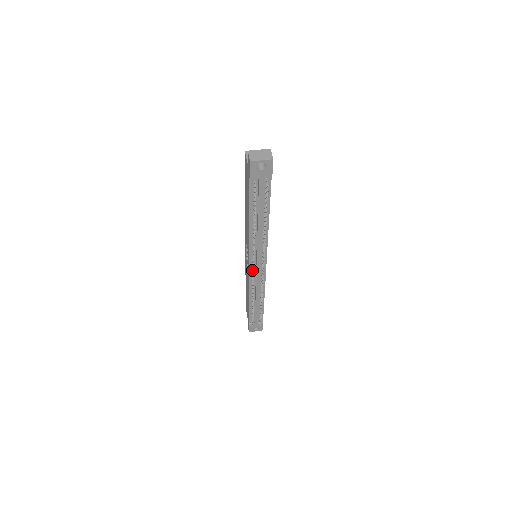
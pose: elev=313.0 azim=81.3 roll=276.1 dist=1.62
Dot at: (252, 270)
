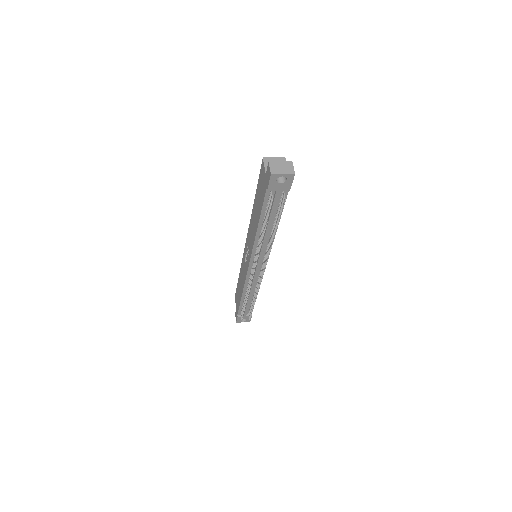
Dot at: (251, 270)
